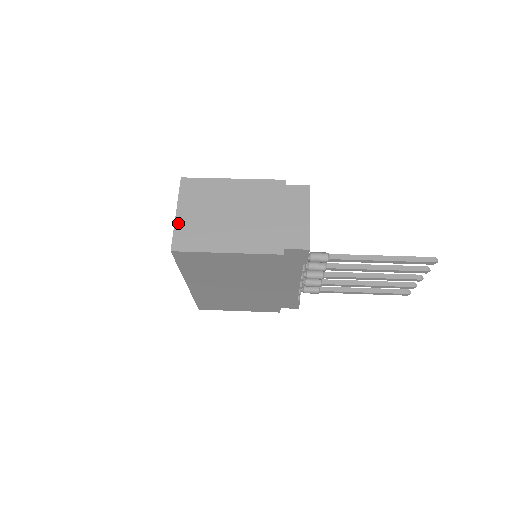
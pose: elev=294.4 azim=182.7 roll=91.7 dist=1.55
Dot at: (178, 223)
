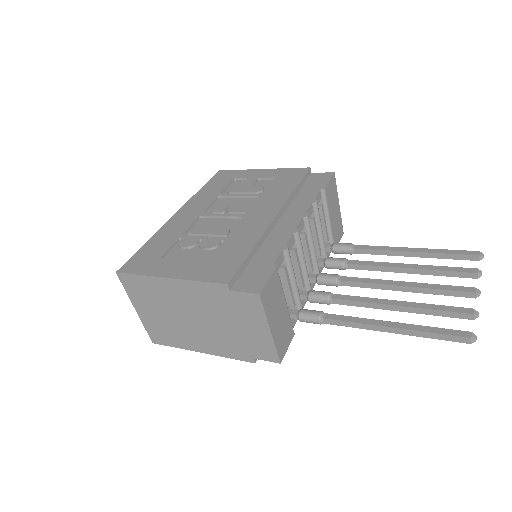
Dot at: (143, 320)
